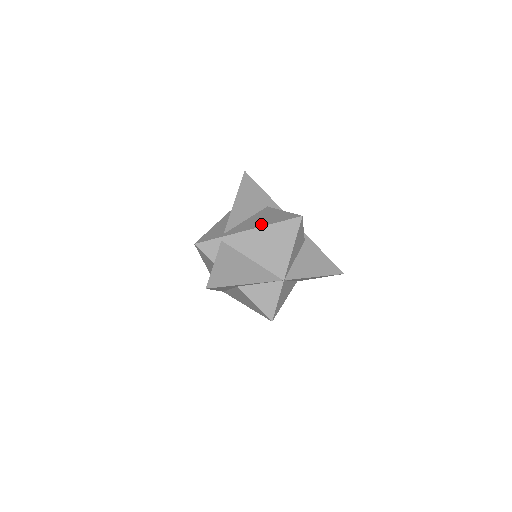
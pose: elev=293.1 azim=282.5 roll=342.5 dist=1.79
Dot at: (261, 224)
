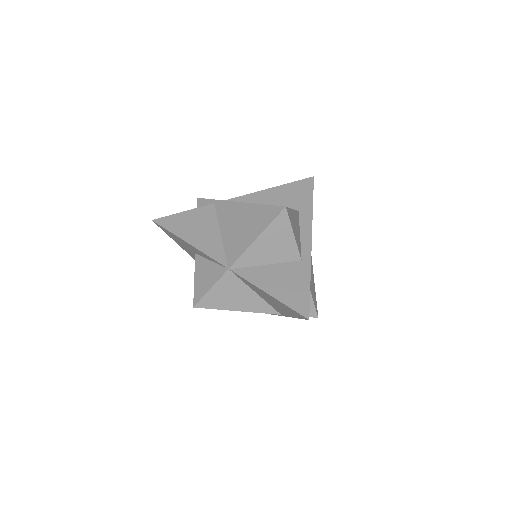
Dot at: occluded
